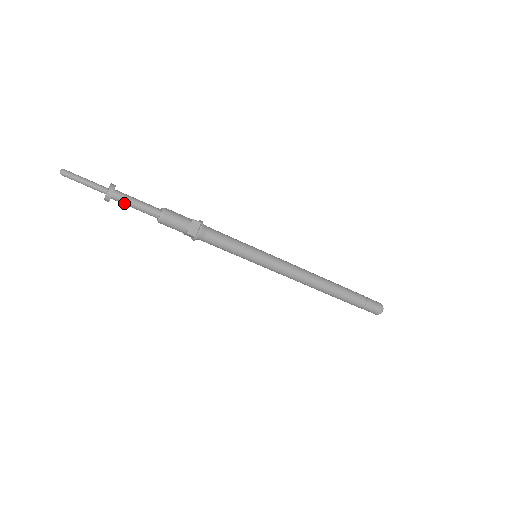
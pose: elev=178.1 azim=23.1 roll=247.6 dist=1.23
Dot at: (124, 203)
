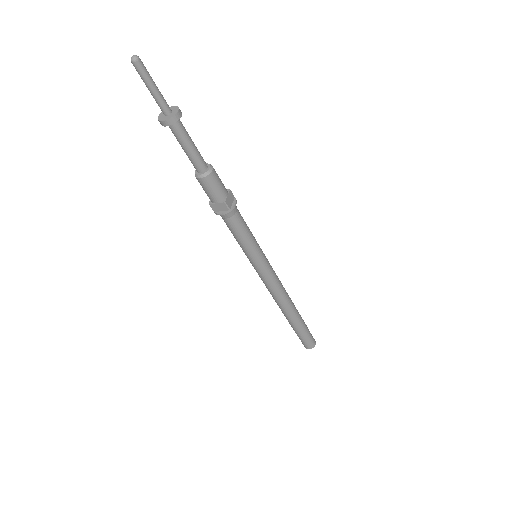
Dot at: (175, 136)
